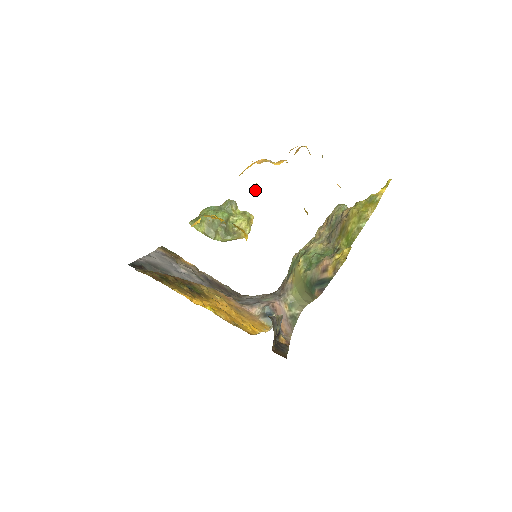
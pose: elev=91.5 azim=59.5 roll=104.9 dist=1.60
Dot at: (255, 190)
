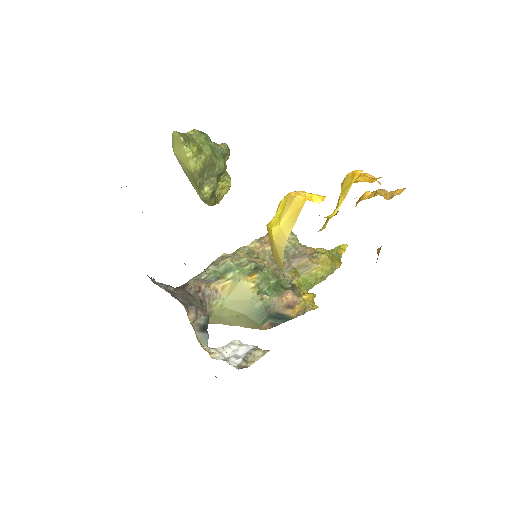
Dot at: occluded
